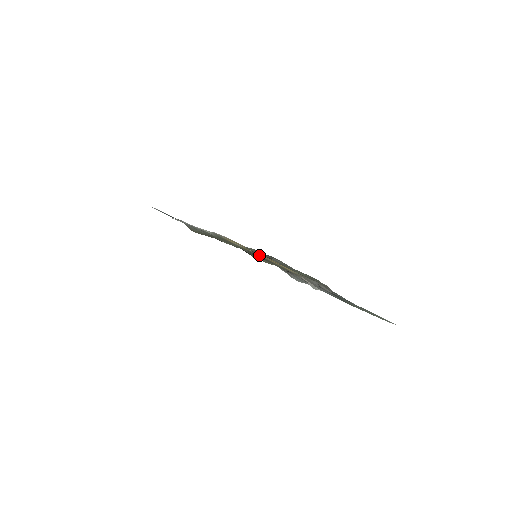
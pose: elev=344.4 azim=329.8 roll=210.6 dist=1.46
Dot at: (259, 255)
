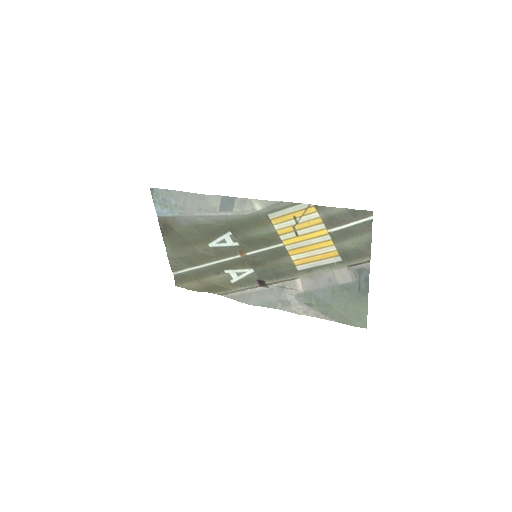
Dot at: (280, 246)
